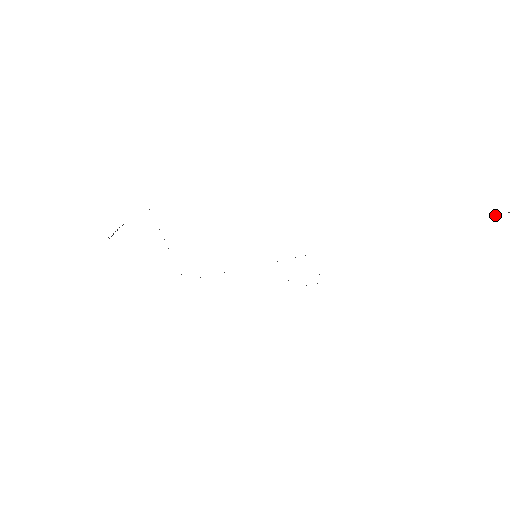
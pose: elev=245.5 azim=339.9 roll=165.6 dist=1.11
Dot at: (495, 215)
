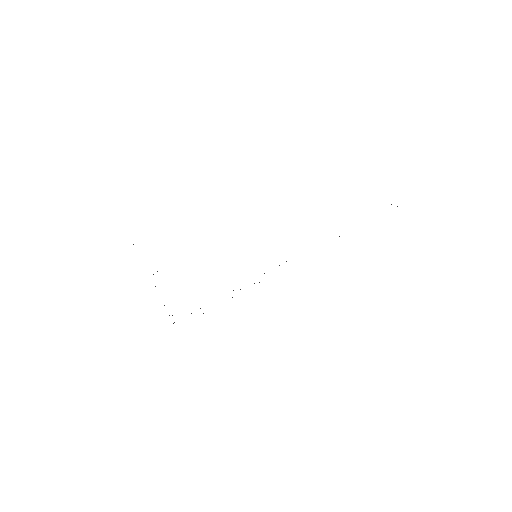
Dot at: occluded
